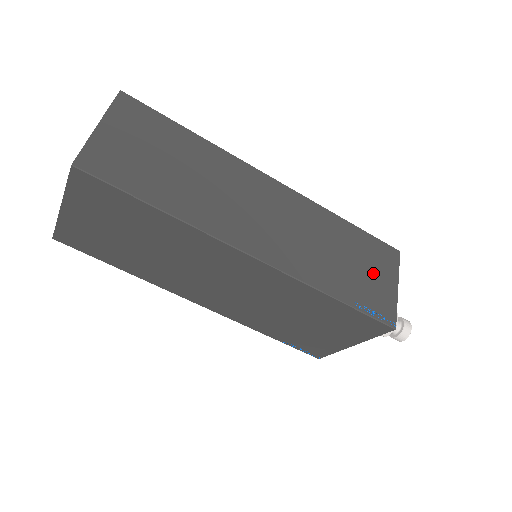
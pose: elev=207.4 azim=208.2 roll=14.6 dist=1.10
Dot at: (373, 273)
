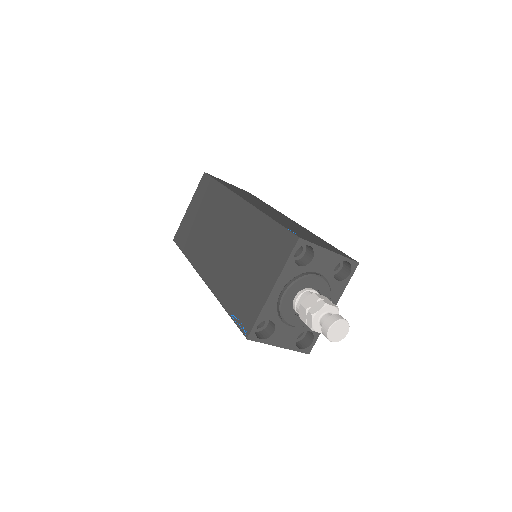
Dot at: (316, 241)
